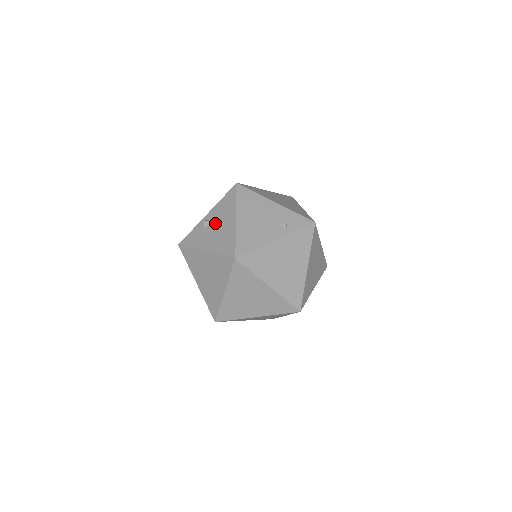
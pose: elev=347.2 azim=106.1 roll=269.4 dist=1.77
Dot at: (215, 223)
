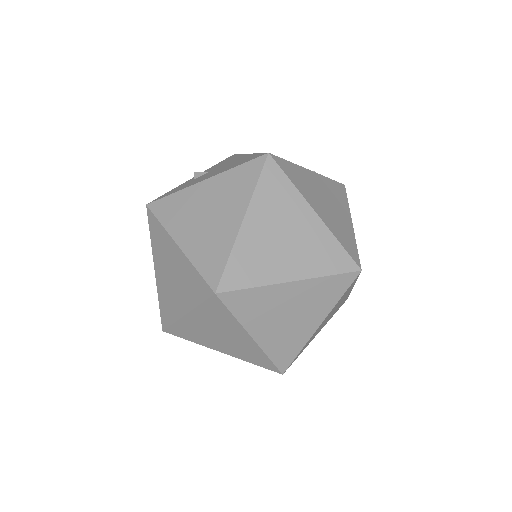
Dot at: (213, 170)
